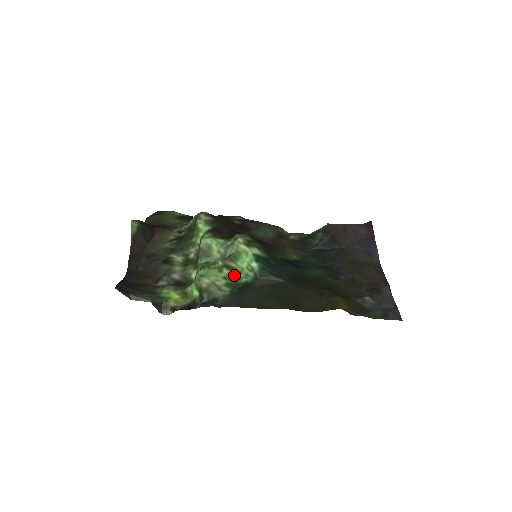
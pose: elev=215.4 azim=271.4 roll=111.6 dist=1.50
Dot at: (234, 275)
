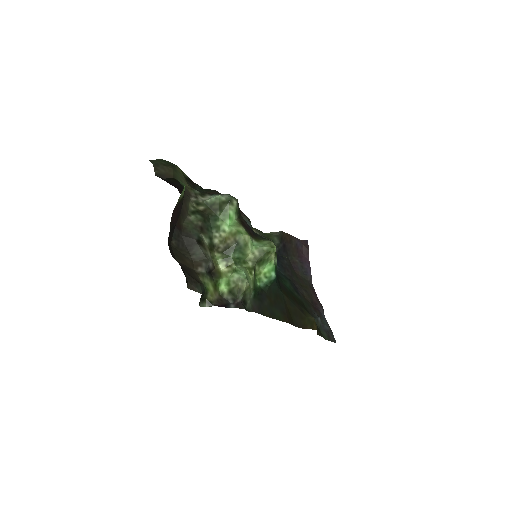
Dot at: (255, 278)
